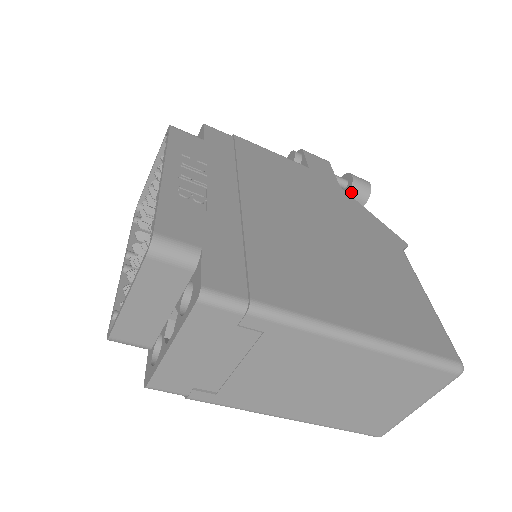
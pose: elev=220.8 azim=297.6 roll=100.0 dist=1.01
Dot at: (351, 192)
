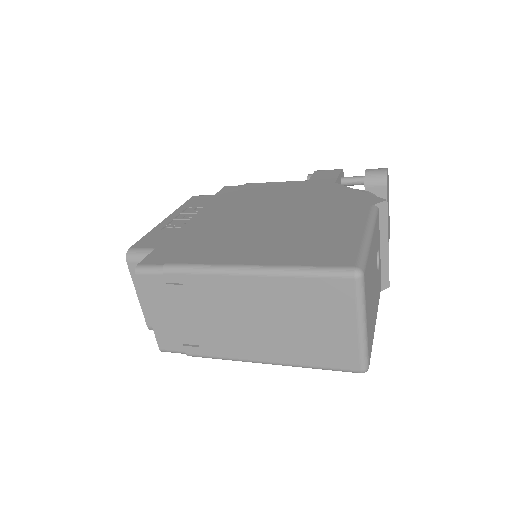
Dot at: (366, 183)
